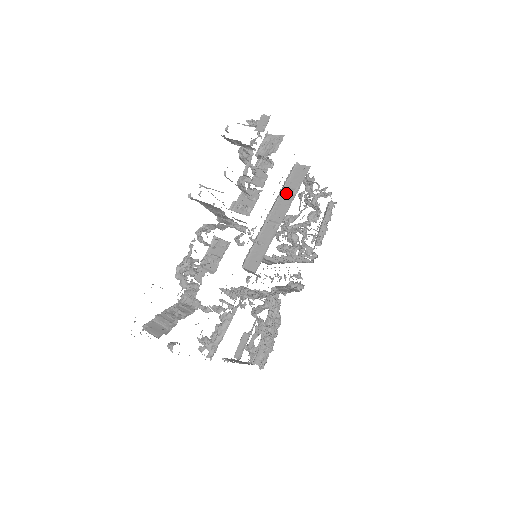
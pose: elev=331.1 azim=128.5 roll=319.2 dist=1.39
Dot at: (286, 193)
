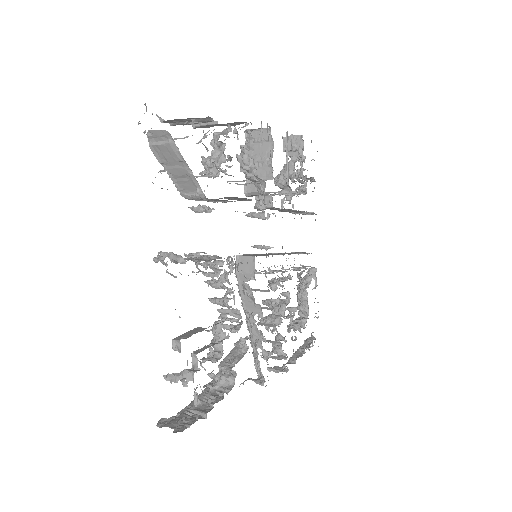
Dot at: (293, 253)
